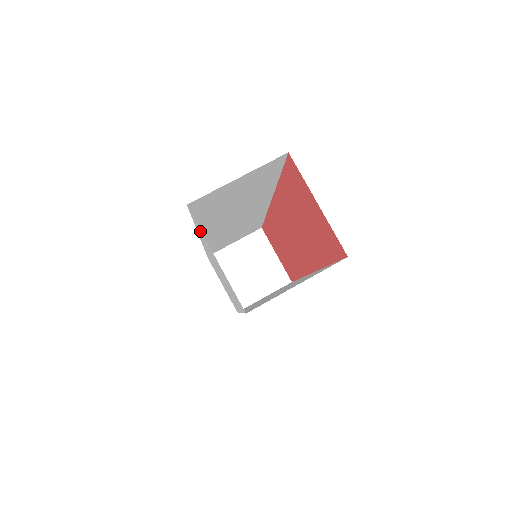
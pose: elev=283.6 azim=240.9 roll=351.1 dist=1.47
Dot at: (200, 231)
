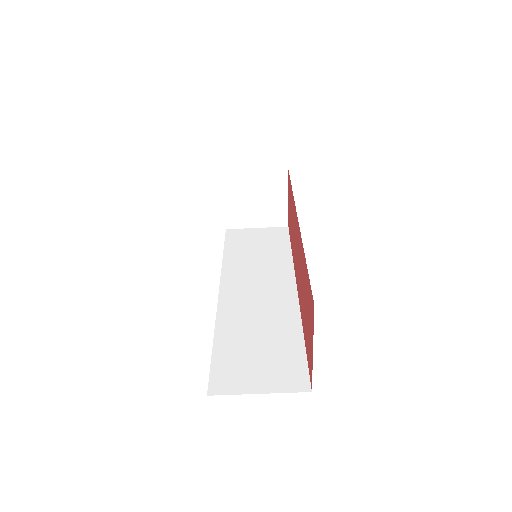
Dot at: occluded
